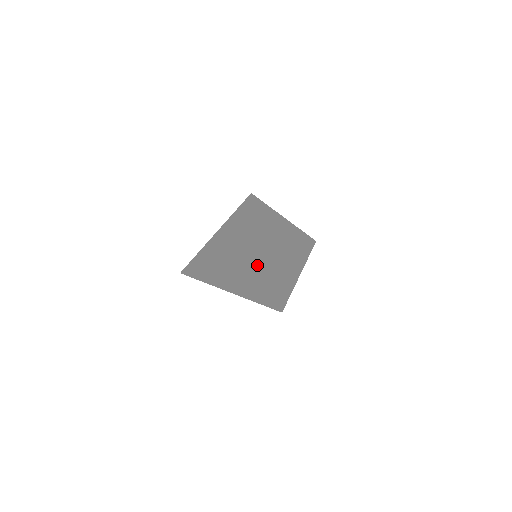
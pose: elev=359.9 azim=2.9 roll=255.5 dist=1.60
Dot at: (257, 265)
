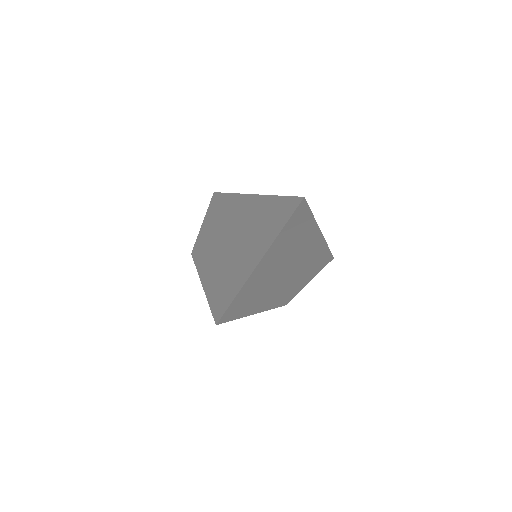
Dot at: occluded
